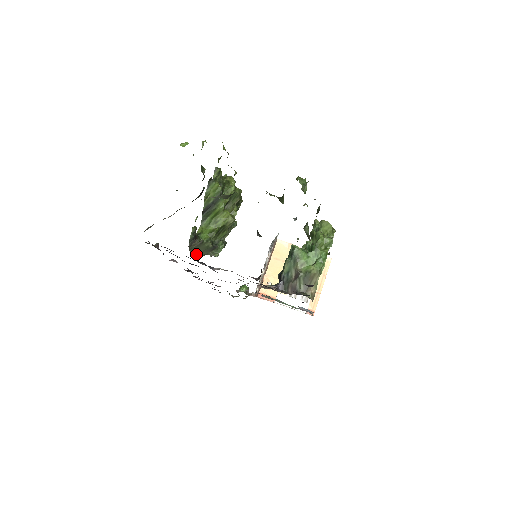
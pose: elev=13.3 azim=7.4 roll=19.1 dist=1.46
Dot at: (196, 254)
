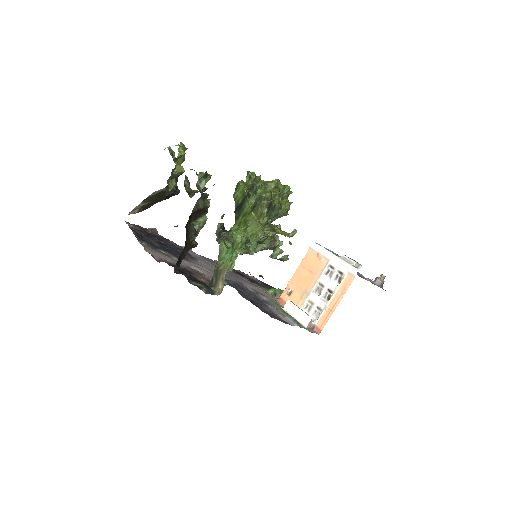
Dot at: occluded
